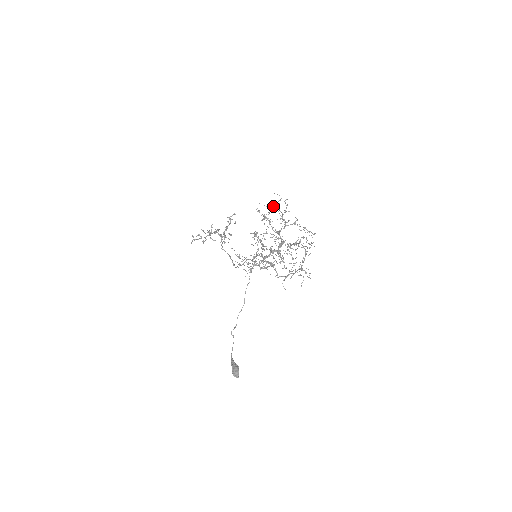
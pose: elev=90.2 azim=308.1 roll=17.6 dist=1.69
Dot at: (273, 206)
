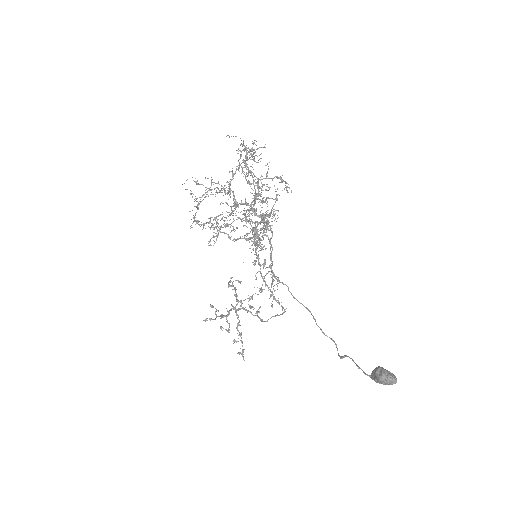
Dot at: (204, 197)
